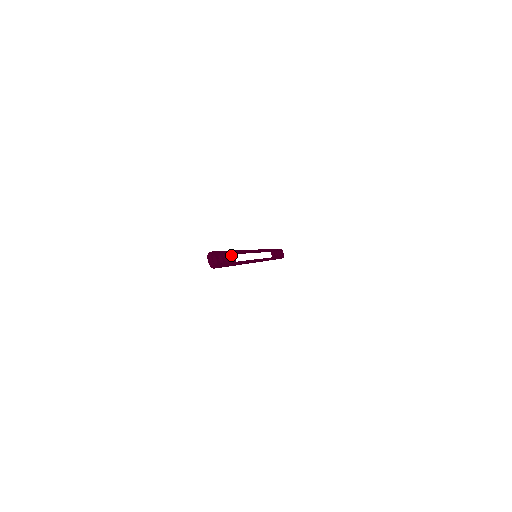
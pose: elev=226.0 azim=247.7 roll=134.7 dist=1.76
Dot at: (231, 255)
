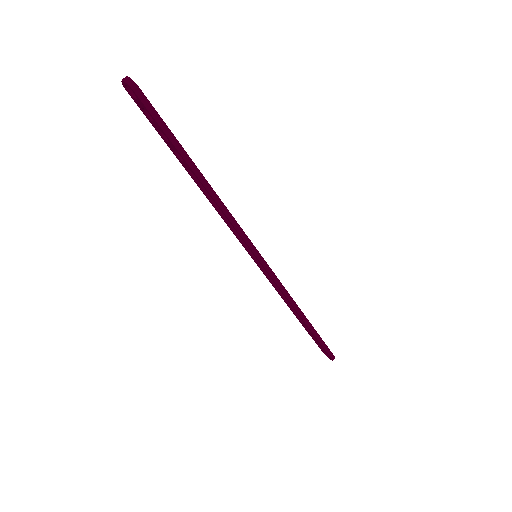
Dot at: occluded
